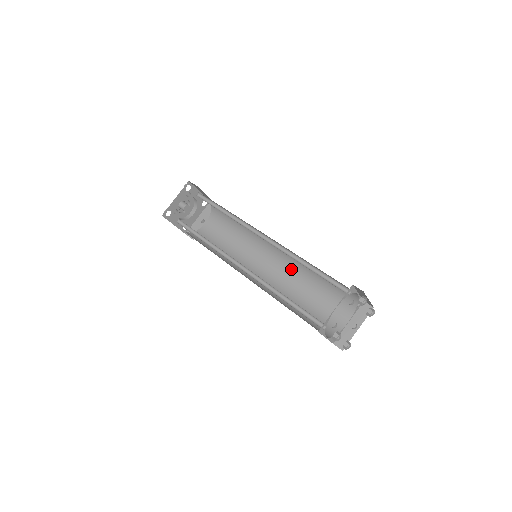
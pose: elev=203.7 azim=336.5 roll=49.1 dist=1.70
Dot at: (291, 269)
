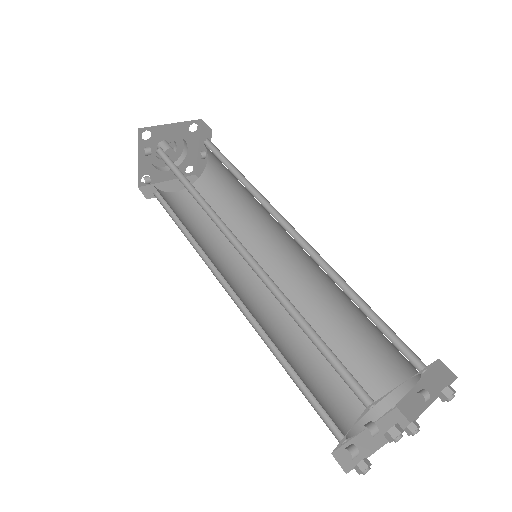
Dot at: (317, 267)
